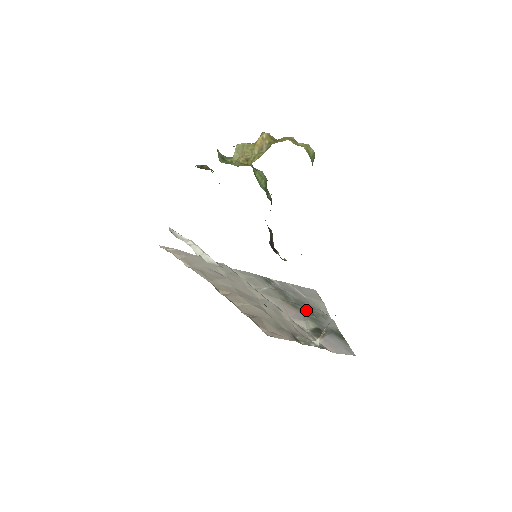
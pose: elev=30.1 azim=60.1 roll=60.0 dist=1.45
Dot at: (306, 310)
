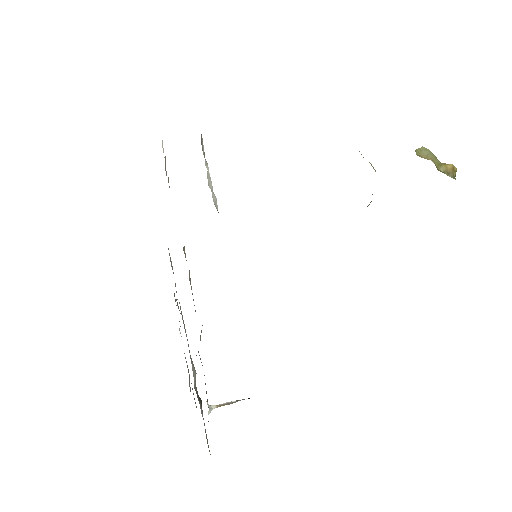
Dot at: occluded
